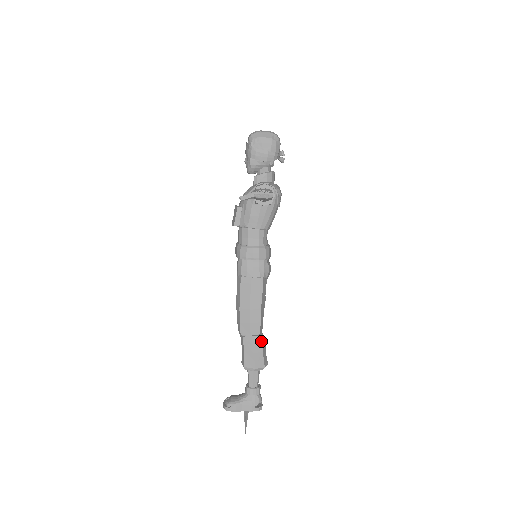
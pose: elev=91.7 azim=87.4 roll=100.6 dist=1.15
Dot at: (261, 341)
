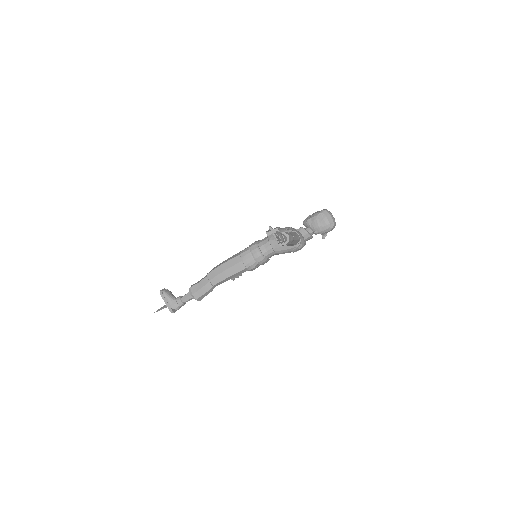
Dot at: (210, 289)
